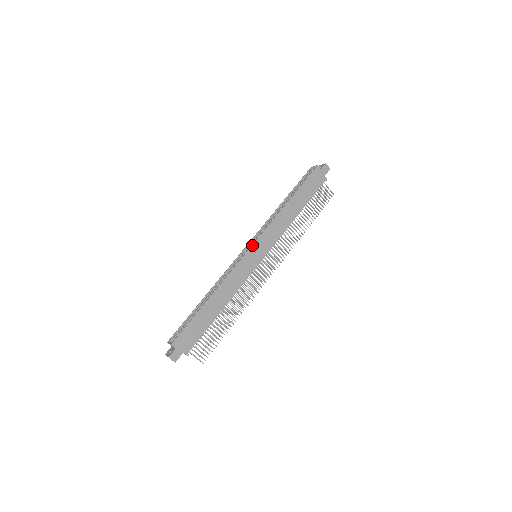
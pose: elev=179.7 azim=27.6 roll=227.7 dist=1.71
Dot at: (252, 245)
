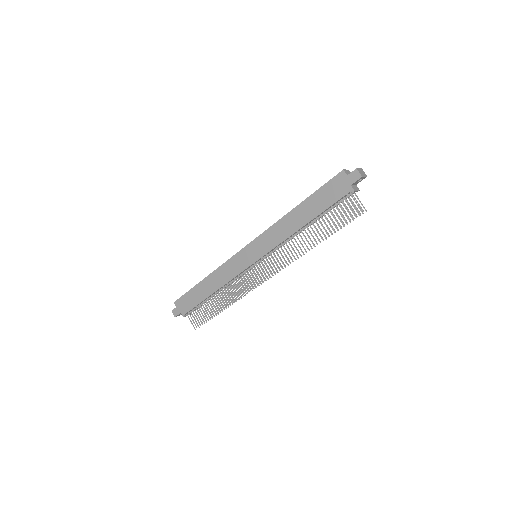
Dot at: (248, 244)
